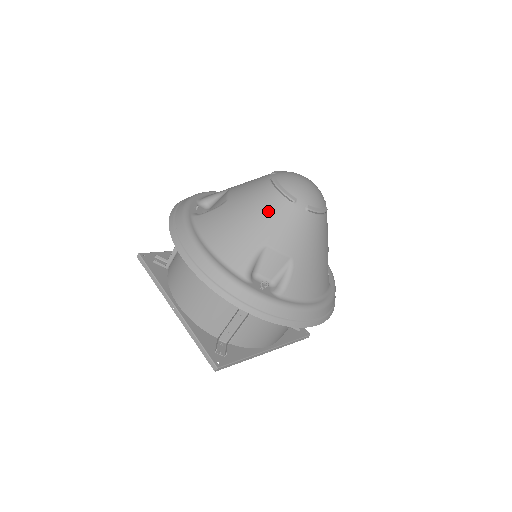
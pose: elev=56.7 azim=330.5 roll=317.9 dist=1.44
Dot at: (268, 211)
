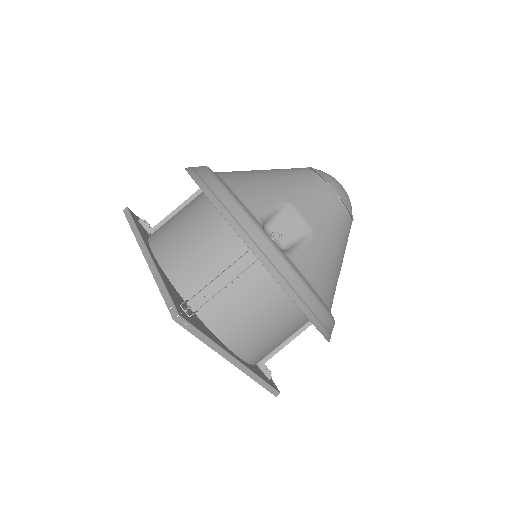
Dot at: (300, 180)
